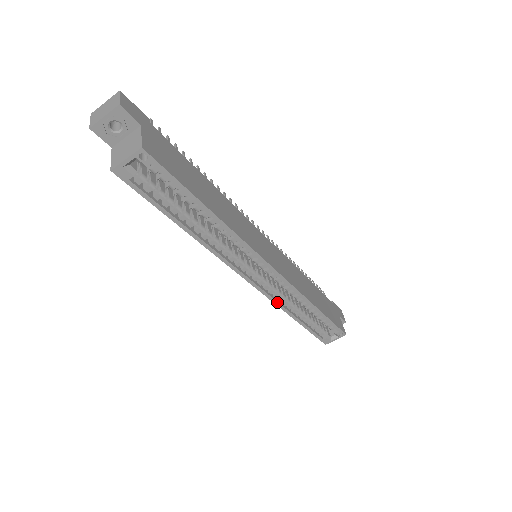
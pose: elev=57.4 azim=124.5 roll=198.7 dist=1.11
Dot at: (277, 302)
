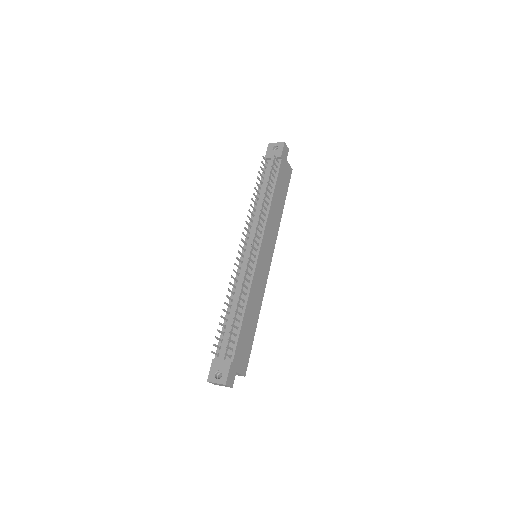
Dot at: occluded
